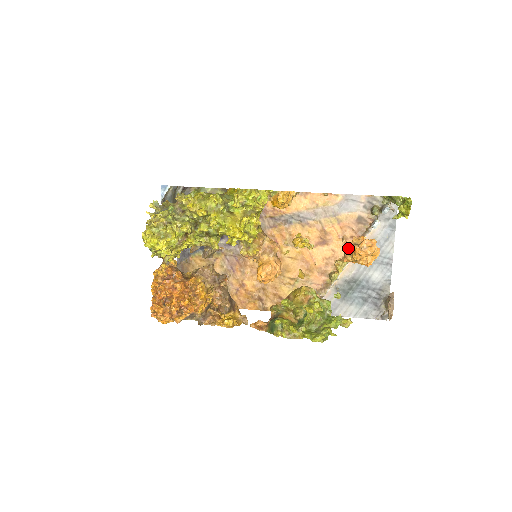
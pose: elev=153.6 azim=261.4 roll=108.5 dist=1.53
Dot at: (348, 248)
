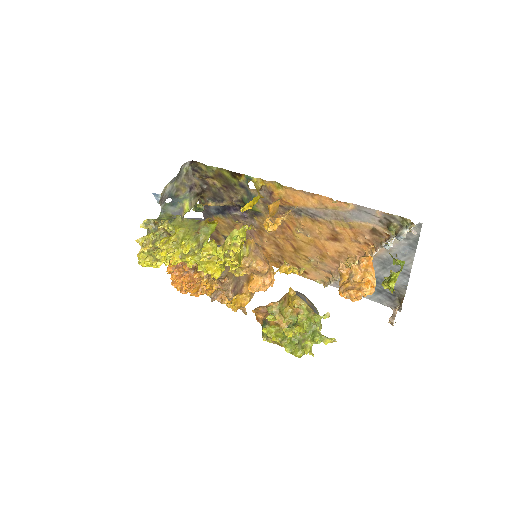
Dot at: (342, 277)
